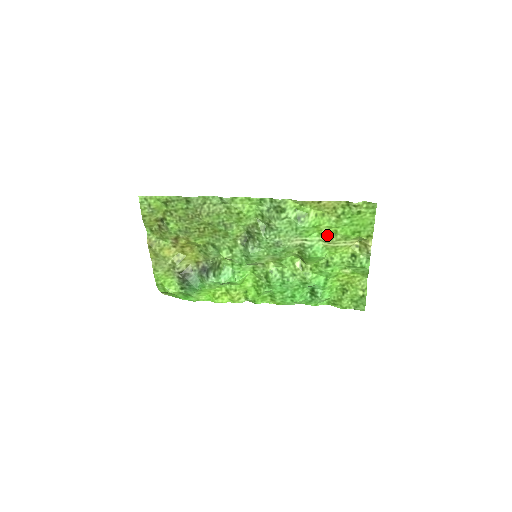
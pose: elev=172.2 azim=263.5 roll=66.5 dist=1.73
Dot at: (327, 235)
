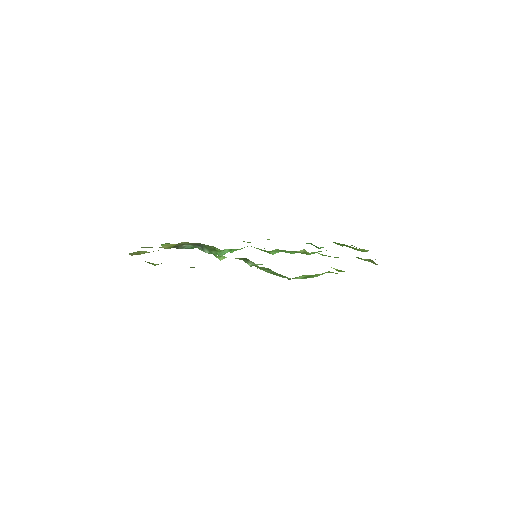
Dot at: (336, 270)
